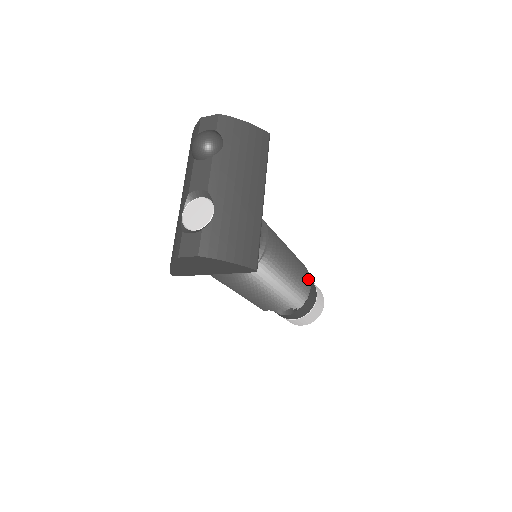
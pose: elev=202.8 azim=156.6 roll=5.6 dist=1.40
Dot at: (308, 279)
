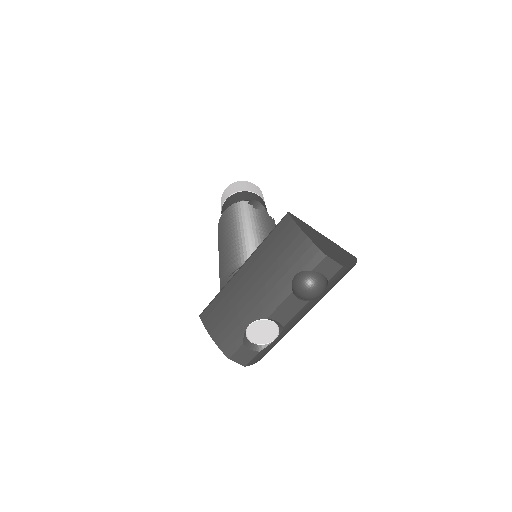
Dot at: occluded
